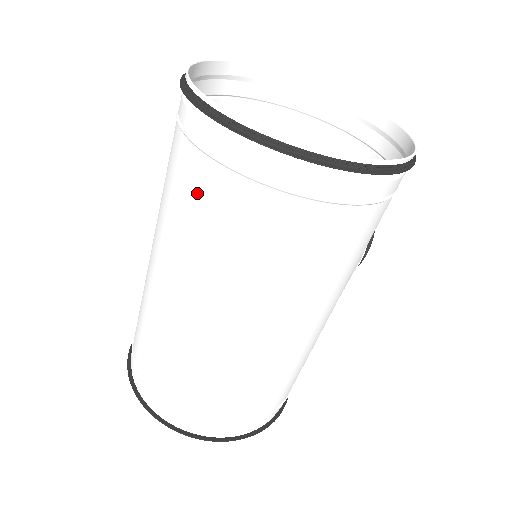
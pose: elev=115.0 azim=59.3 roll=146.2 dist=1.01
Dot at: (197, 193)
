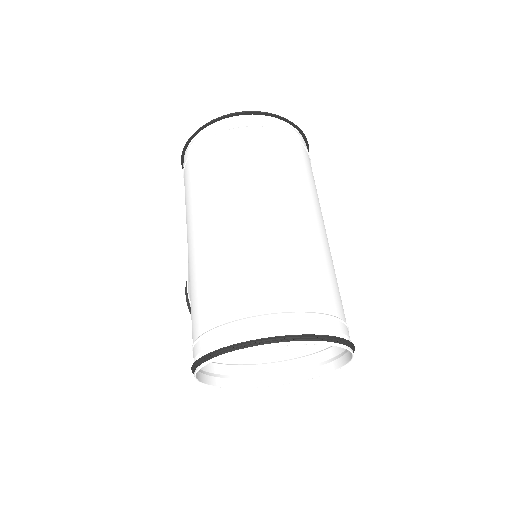
Dot at: (237, 148)
